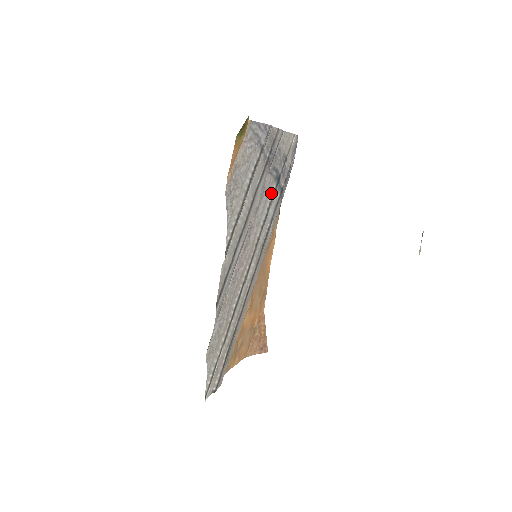
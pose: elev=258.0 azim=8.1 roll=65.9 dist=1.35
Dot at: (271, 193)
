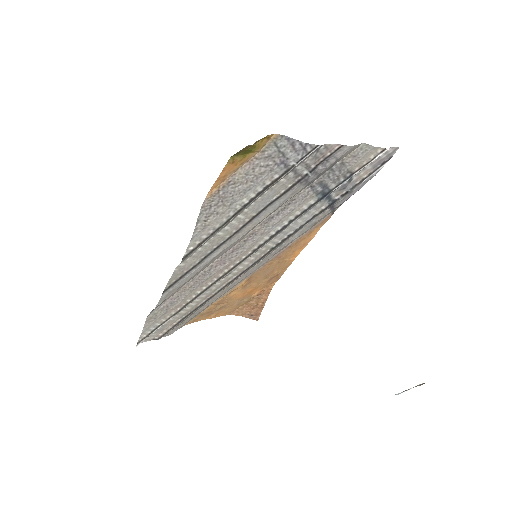
Dot at: (304, 207)
